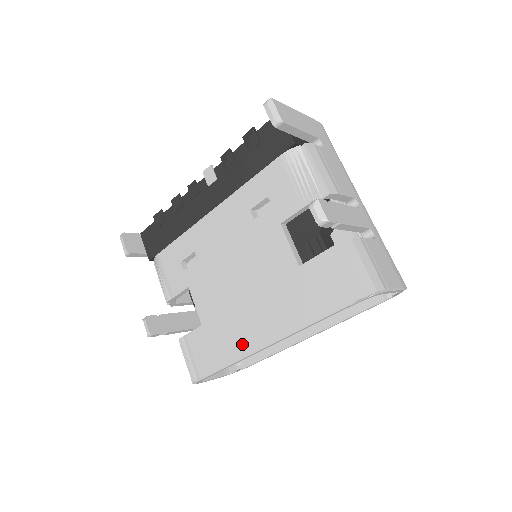
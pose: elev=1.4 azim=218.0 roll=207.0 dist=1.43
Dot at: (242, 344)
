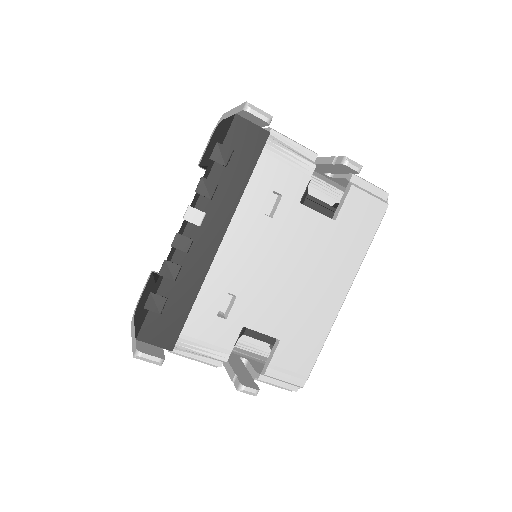
Dot at: (327, 315)
